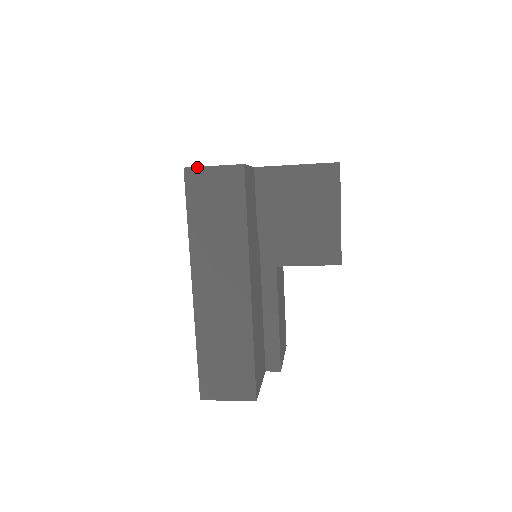
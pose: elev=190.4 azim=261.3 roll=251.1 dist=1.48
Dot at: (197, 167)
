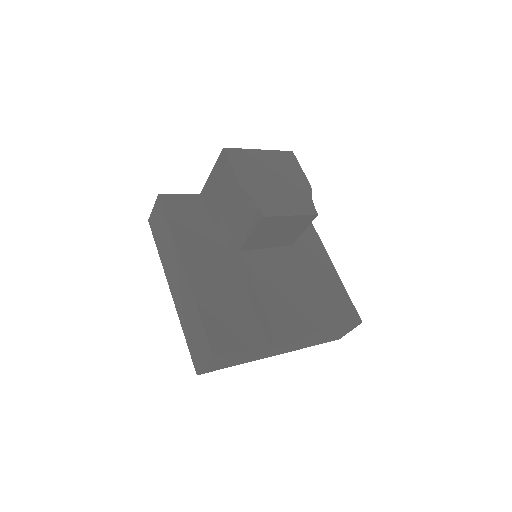
Dot at: (150, 215)
